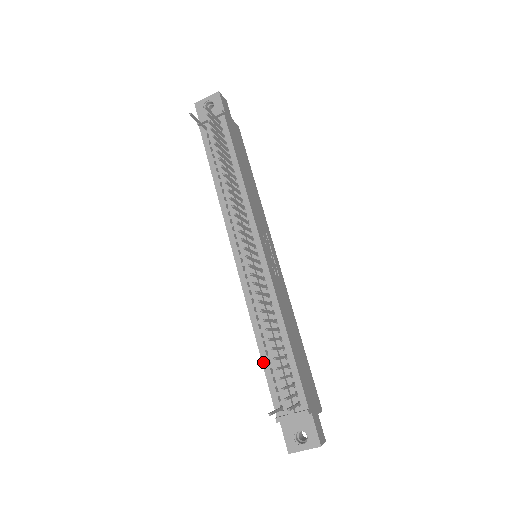
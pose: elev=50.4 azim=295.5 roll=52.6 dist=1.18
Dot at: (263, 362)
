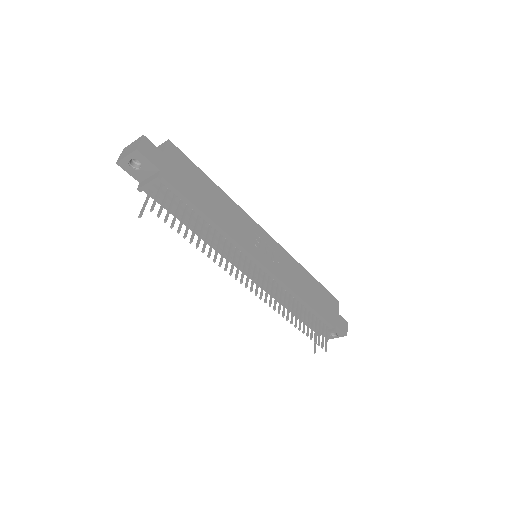
Dot at: (294, 315)
